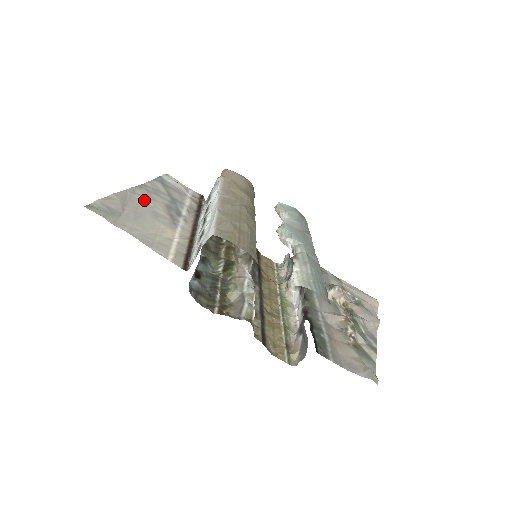
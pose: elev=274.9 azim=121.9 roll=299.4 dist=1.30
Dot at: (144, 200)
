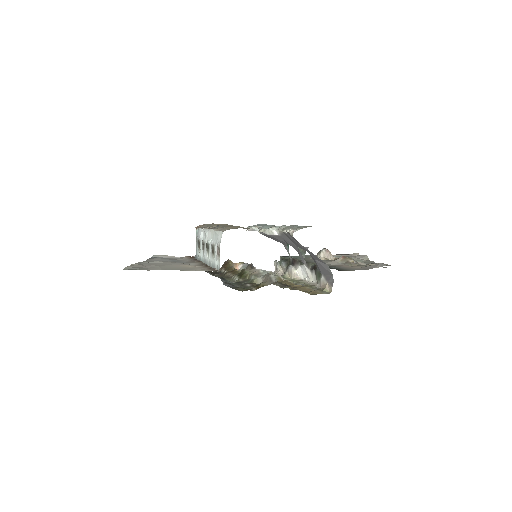
Dot at: occluded
